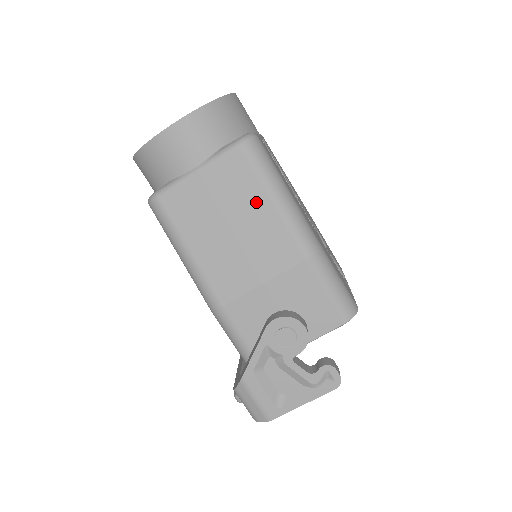
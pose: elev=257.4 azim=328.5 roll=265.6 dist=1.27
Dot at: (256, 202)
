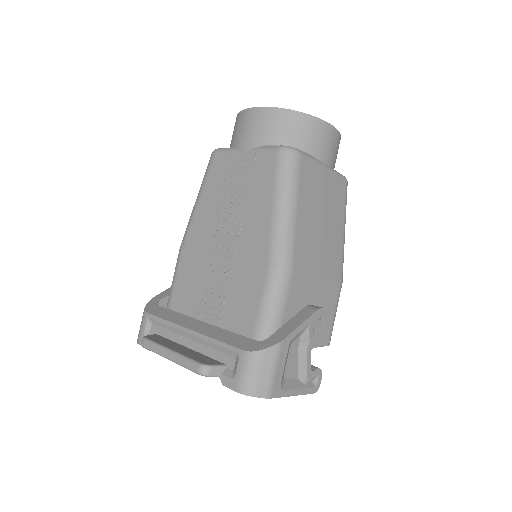
Dot at: (338, 221)
